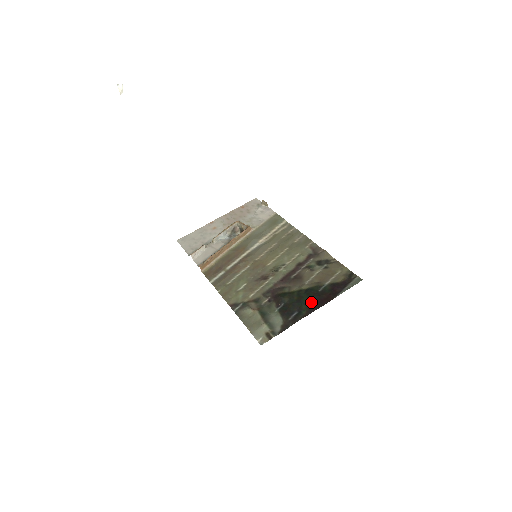
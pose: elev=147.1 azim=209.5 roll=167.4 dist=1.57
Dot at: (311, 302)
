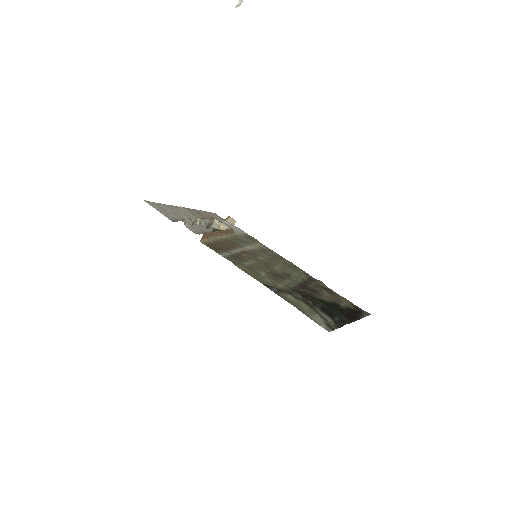
Dot at: (344, 314)
